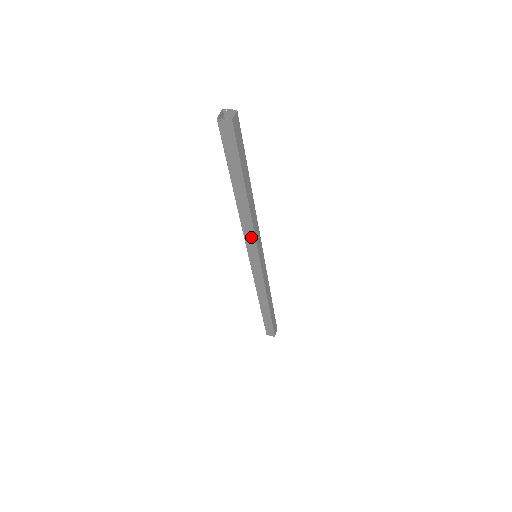
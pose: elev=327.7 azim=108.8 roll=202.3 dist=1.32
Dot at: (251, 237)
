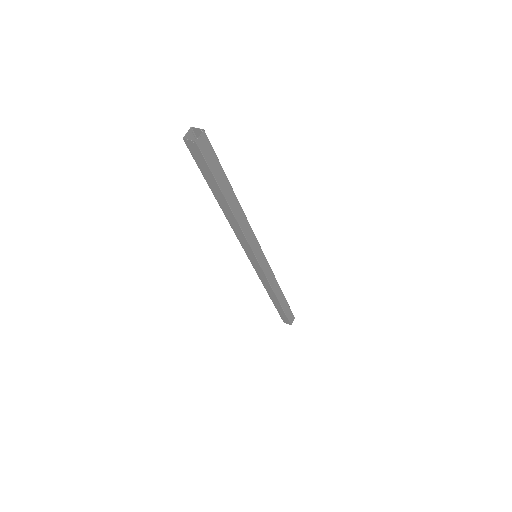
Dot at: (244, 241)
